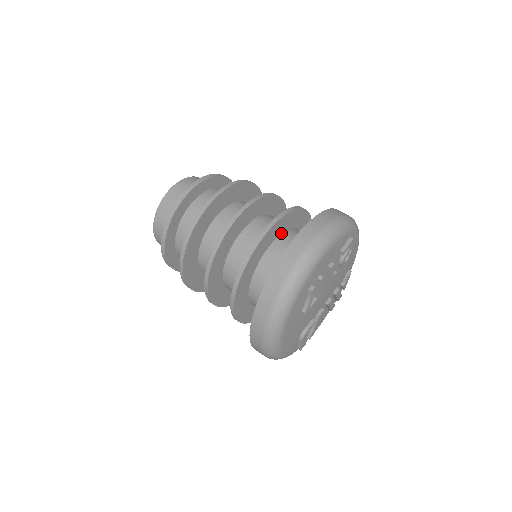
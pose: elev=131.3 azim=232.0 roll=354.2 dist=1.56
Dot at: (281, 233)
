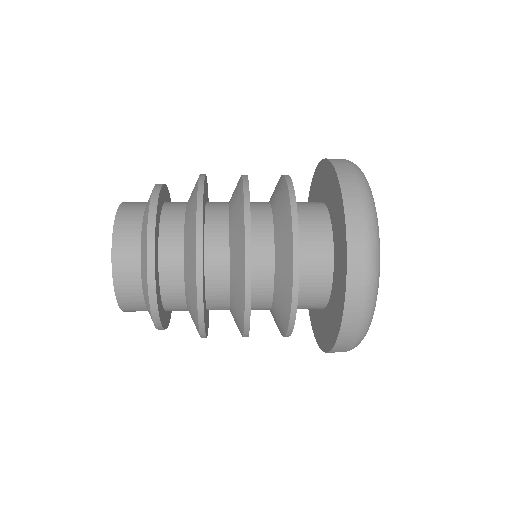
Dot at: occluded
